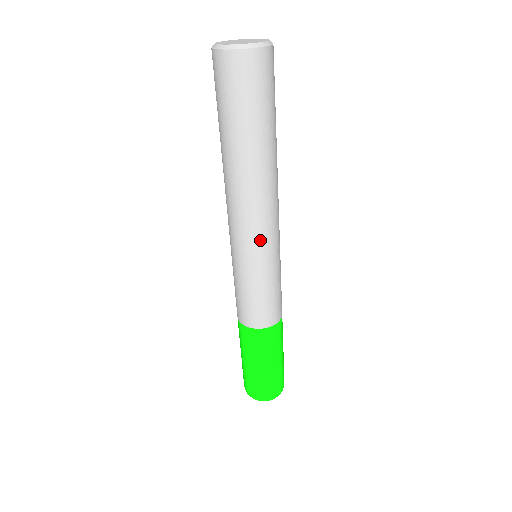
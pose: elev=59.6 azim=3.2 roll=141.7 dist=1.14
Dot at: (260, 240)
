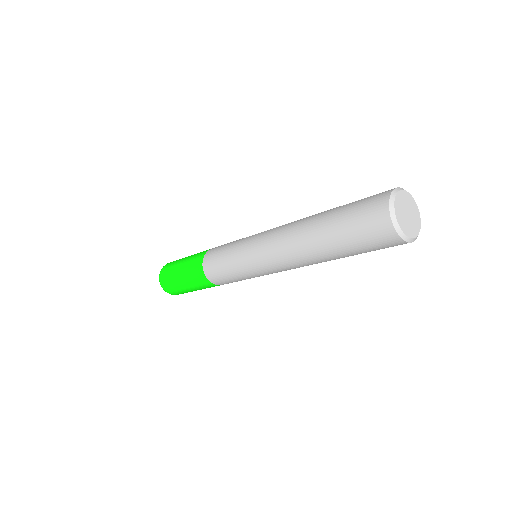
Dot at: occluded
